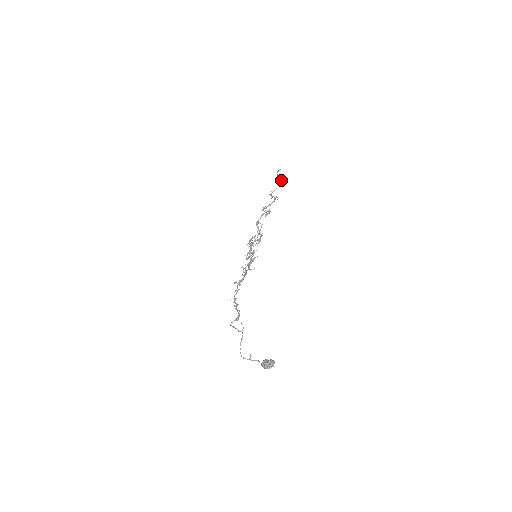
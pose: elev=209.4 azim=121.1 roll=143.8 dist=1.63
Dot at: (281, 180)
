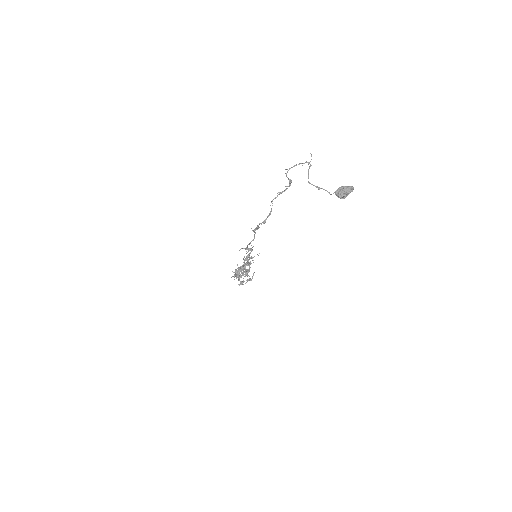
Dot at: occluded
